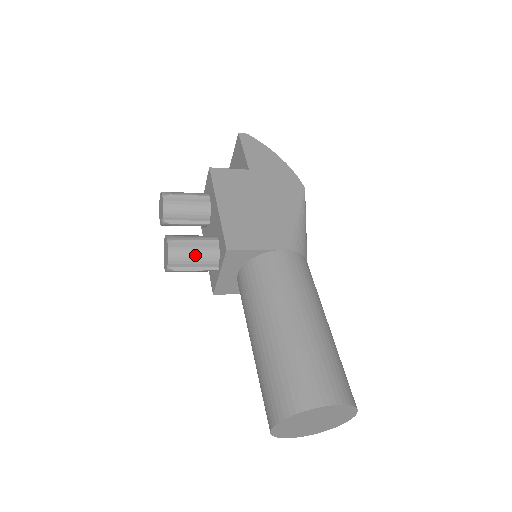
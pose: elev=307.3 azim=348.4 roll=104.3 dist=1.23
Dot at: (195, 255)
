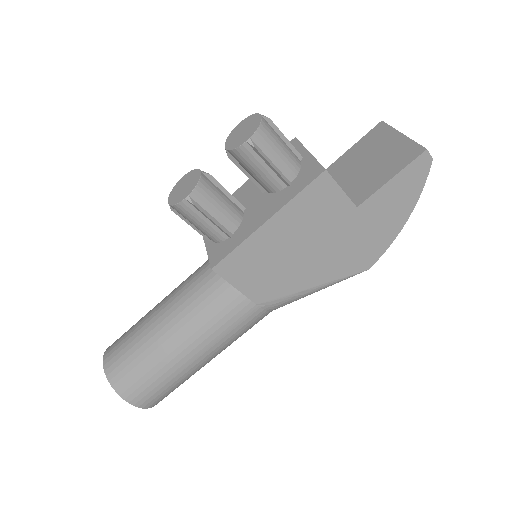
Dot at: (198, 225)
